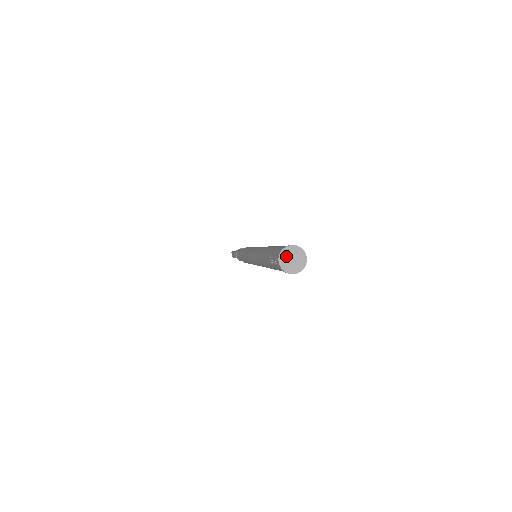
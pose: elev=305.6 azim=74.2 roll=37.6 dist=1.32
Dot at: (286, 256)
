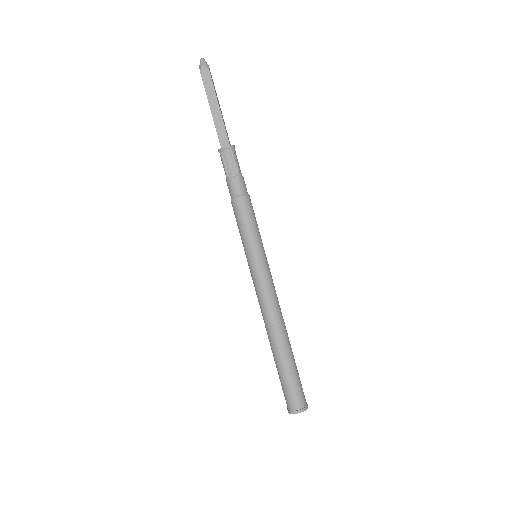
Dot at: (294, 412)
